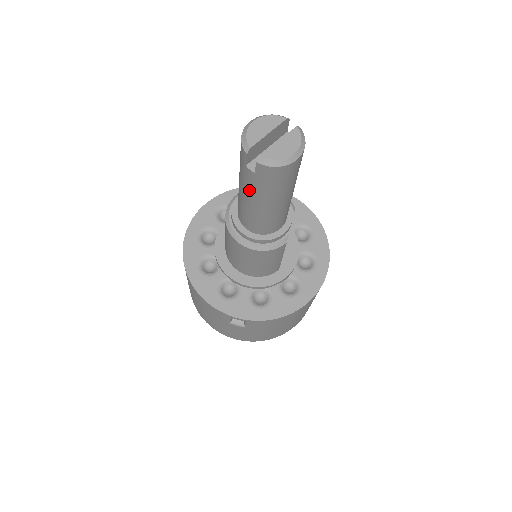
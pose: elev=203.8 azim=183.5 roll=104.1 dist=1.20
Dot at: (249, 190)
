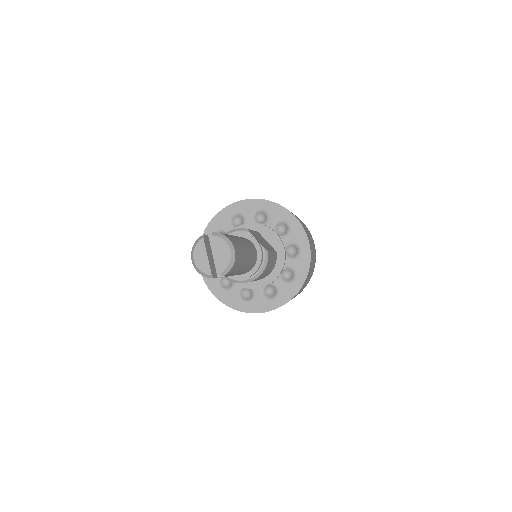
Dot at: occluded
